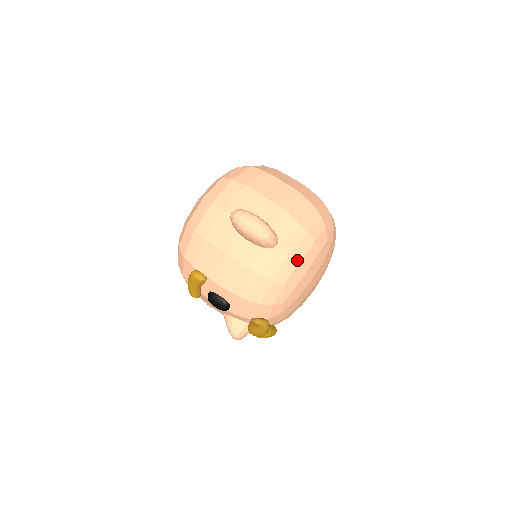
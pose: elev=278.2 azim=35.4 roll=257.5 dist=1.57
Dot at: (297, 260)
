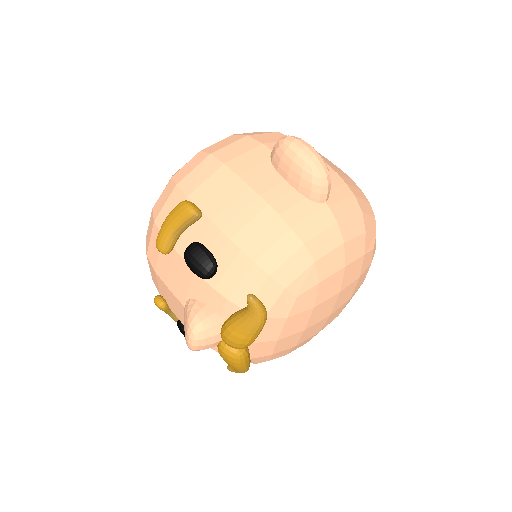
Dot at: (343, 237)
